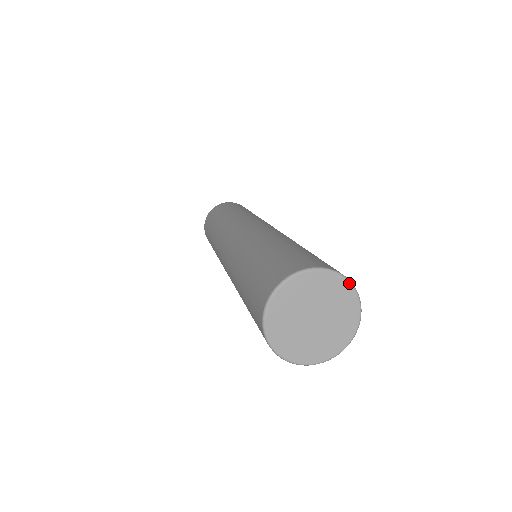
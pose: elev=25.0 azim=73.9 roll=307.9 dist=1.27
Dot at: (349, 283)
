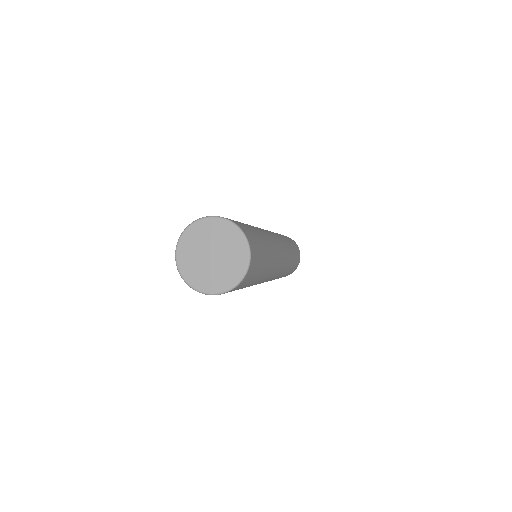
Dot at: (236, 226)
